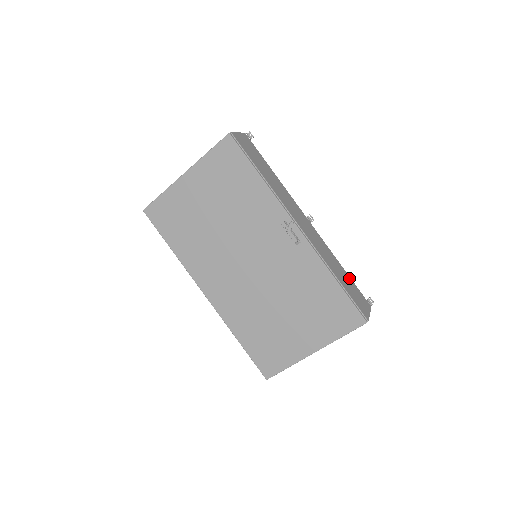
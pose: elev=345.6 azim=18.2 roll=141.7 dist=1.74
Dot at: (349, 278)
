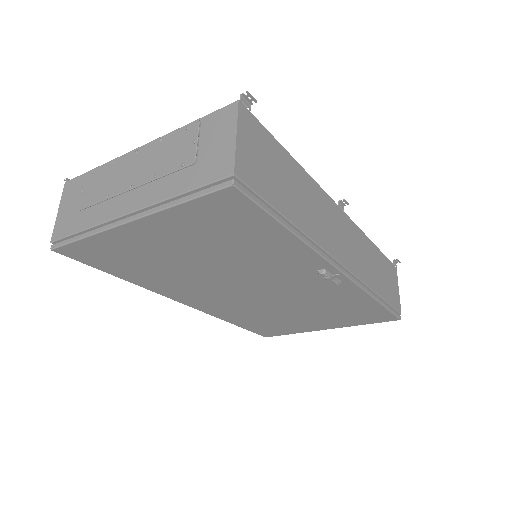
Dot at: (381, 256)
